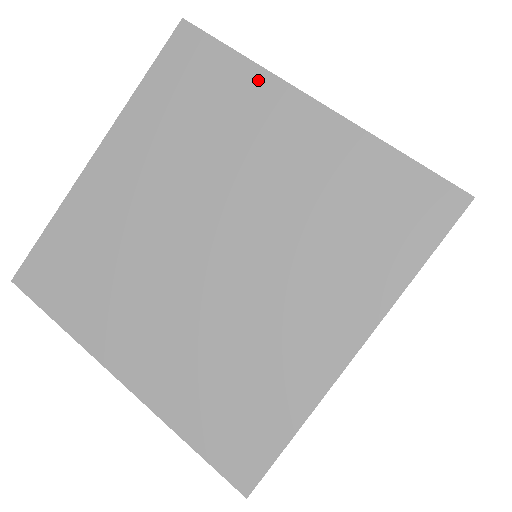
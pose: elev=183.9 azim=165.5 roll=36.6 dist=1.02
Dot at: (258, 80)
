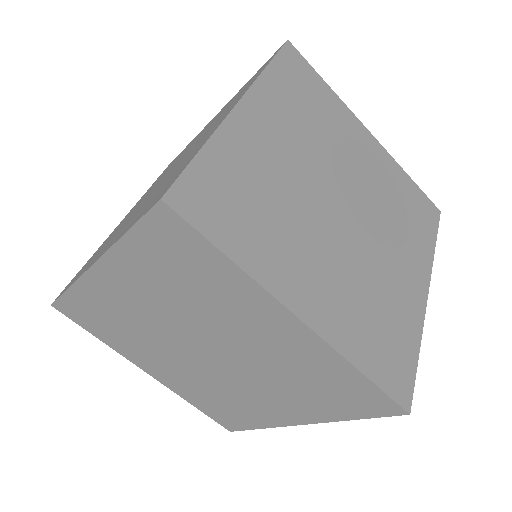
Dot at: (341, 106)
